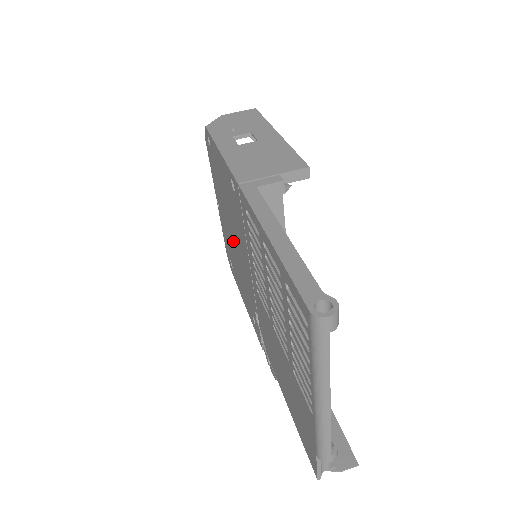
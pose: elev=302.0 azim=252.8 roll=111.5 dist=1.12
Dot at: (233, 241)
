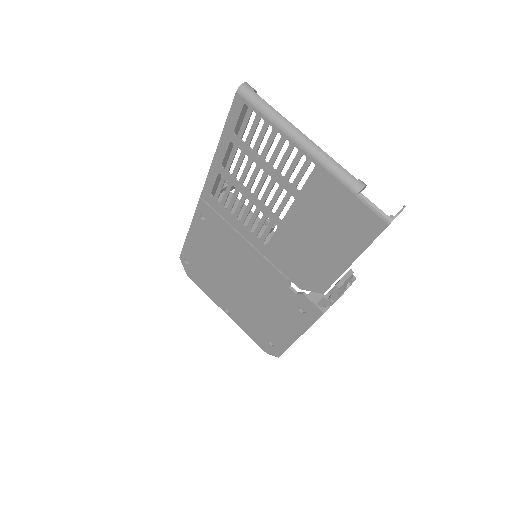
Dot at: (245, 290)
